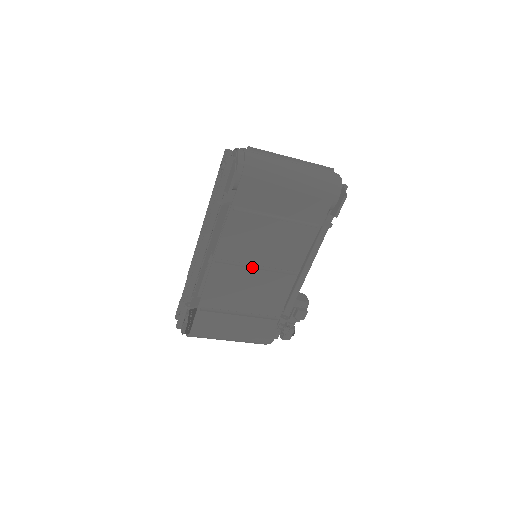
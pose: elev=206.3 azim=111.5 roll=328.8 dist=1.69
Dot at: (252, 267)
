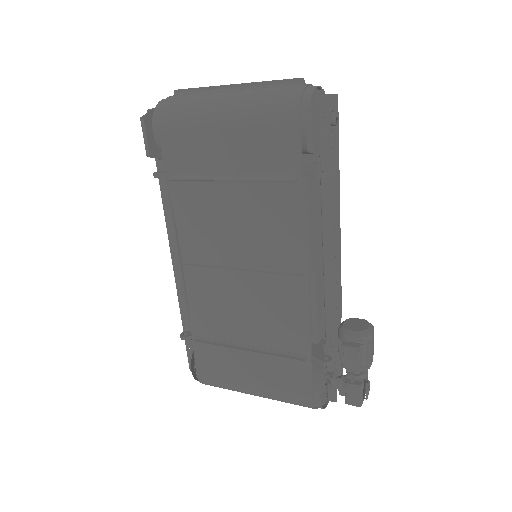
Dot at: (232, 268)
